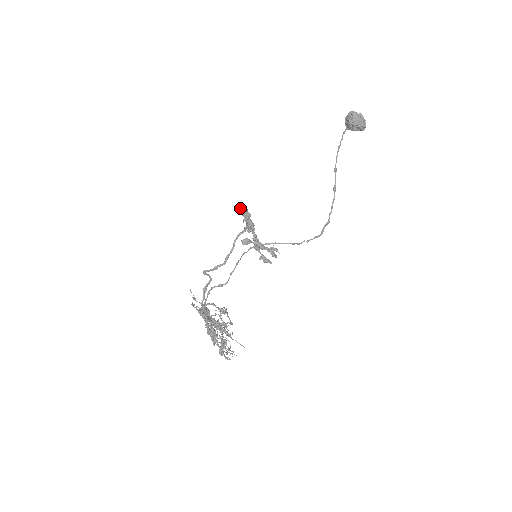
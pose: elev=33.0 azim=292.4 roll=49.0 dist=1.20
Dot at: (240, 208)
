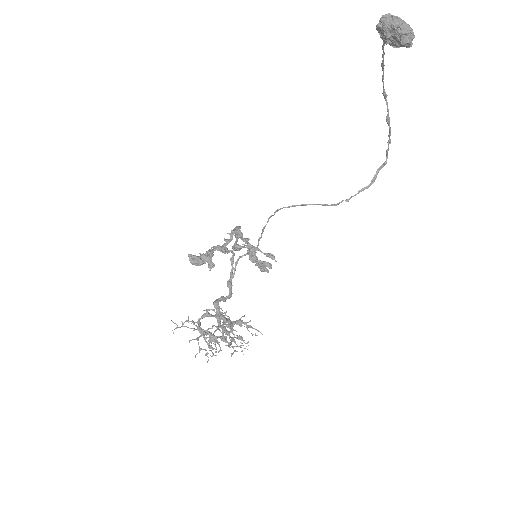
Dot at: (190, 255)
